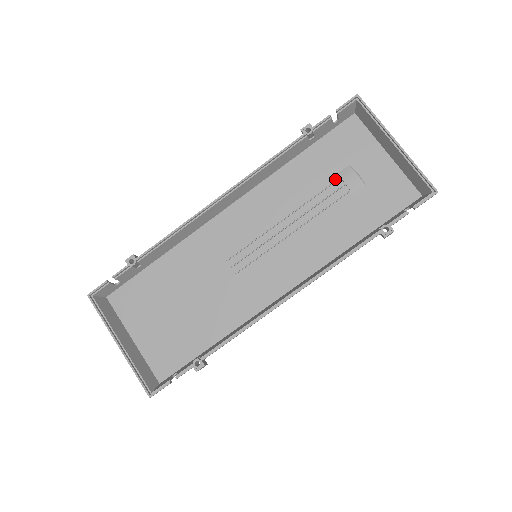
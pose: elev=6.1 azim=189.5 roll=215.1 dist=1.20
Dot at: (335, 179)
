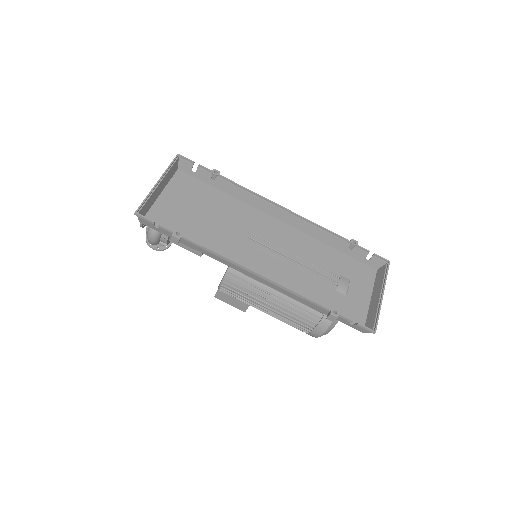
Dot at: (337, 275)
